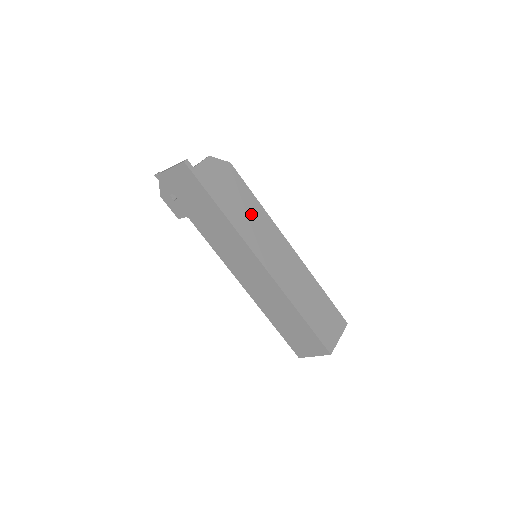
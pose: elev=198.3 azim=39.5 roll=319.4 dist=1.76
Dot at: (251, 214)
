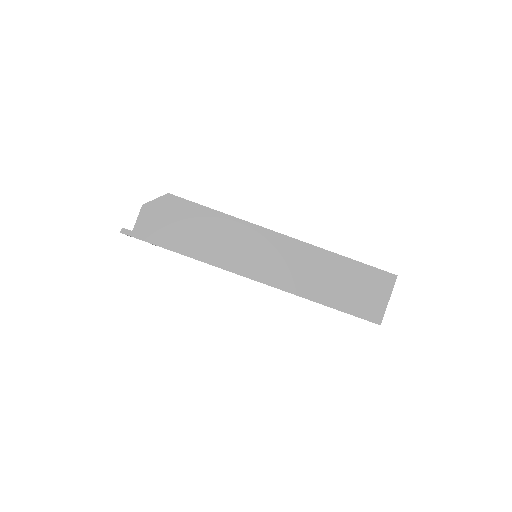
Dot at: (216, 233)
